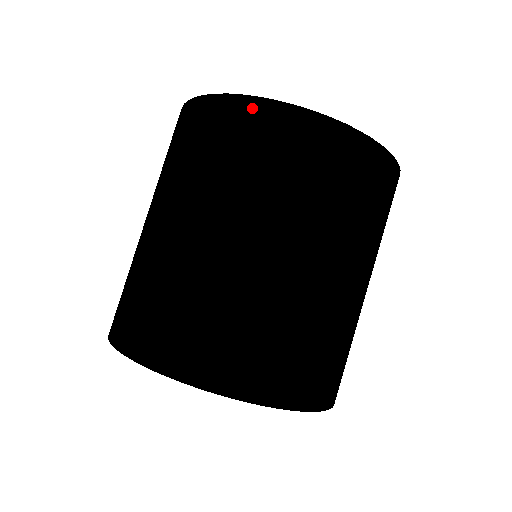
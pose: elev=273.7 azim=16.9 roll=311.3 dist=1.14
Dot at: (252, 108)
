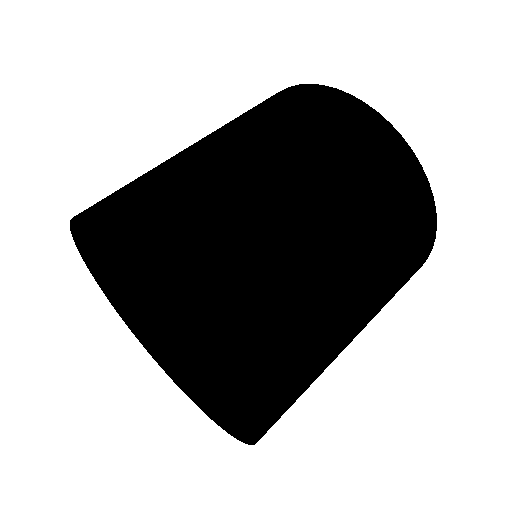
Dot at: (340, 98)
